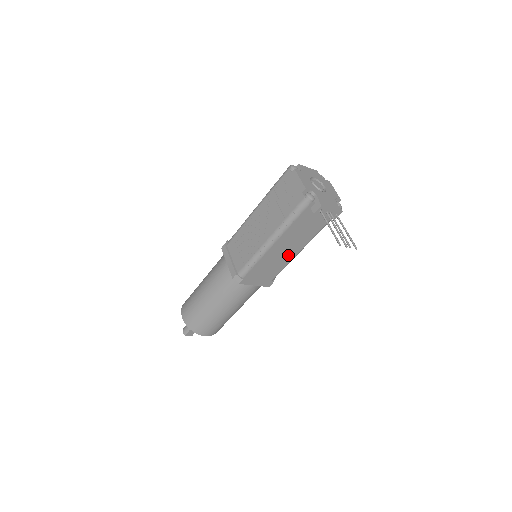
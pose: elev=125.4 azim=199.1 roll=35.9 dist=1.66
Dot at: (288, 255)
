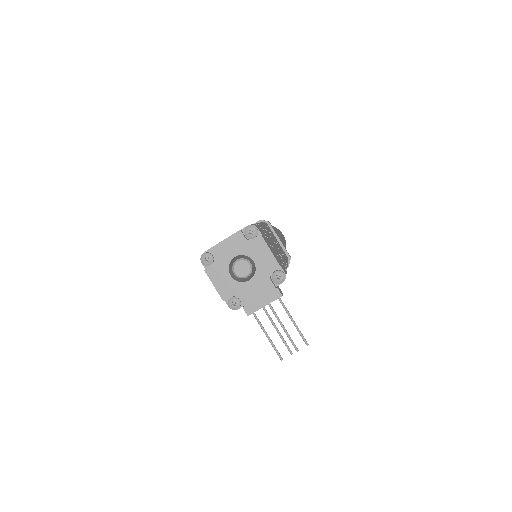
Dot at: occluded
